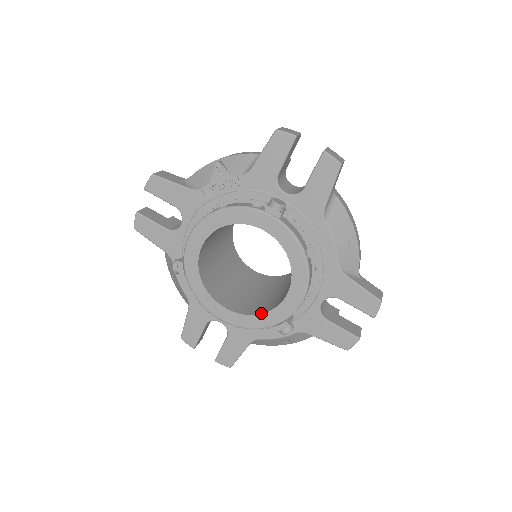
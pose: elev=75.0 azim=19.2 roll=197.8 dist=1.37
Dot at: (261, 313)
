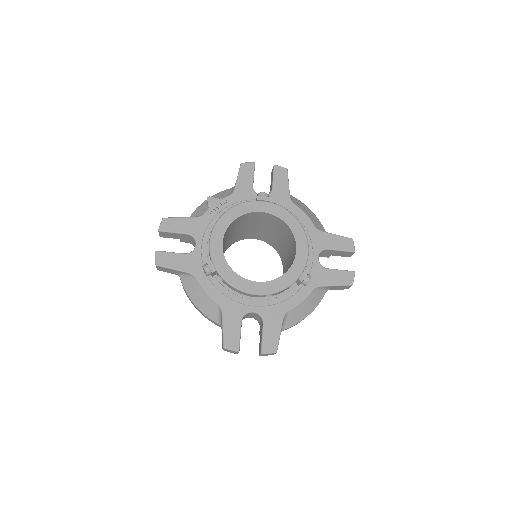
Dot at: (285, 273)
